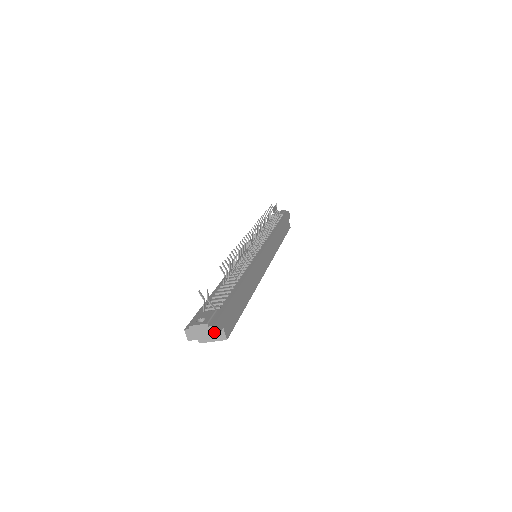
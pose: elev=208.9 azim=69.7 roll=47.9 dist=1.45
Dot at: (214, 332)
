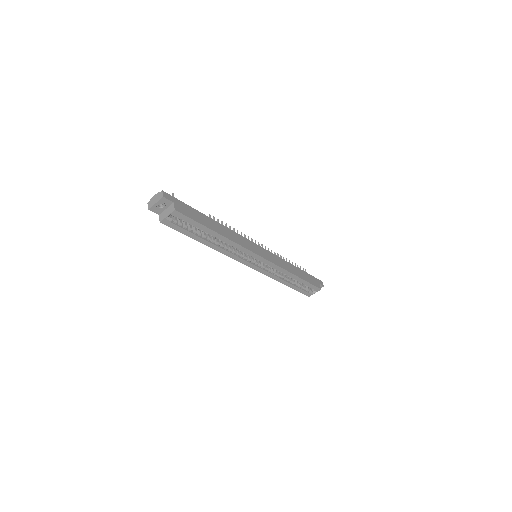
Dot at: (162, 194)
